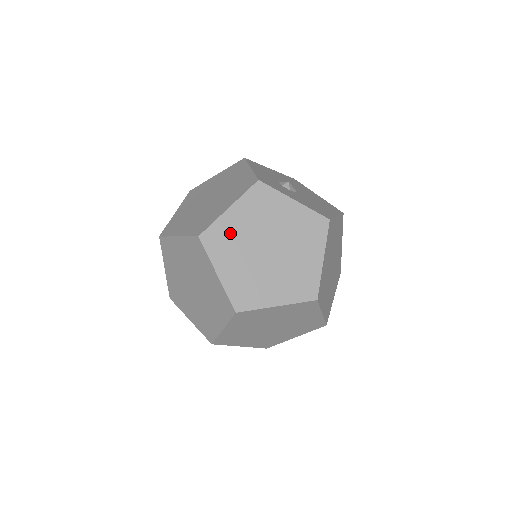
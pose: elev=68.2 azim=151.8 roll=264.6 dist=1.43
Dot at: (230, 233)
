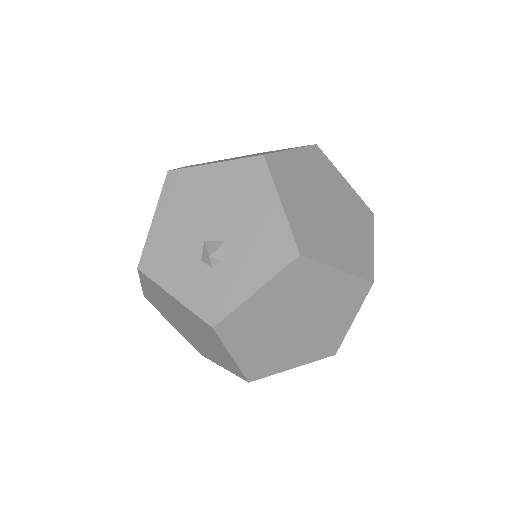
Dot at: (260, 357)
